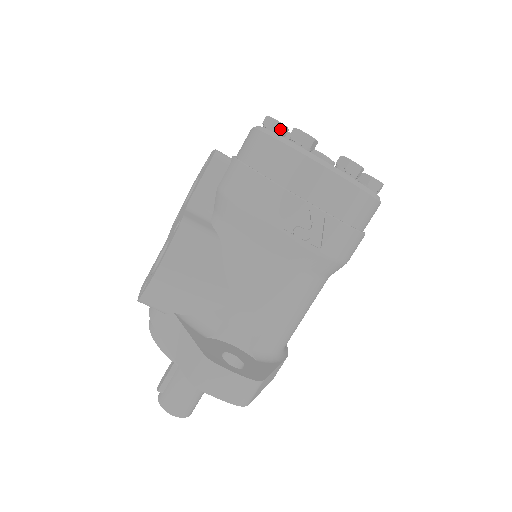
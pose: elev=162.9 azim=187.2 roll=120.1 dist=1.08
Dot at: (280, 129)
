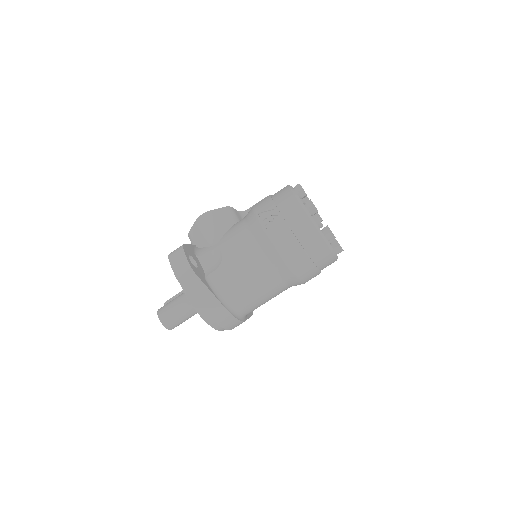
Dot at: occluded
